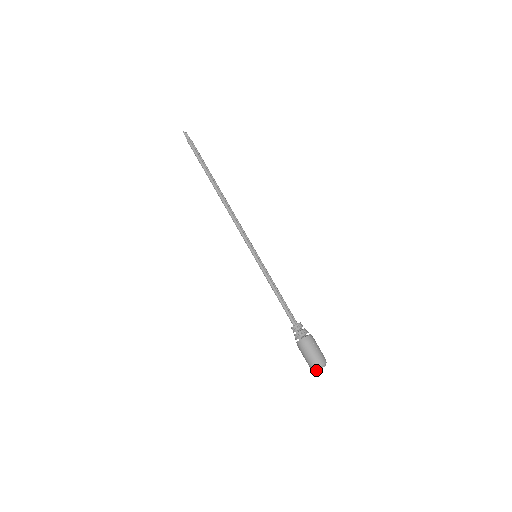
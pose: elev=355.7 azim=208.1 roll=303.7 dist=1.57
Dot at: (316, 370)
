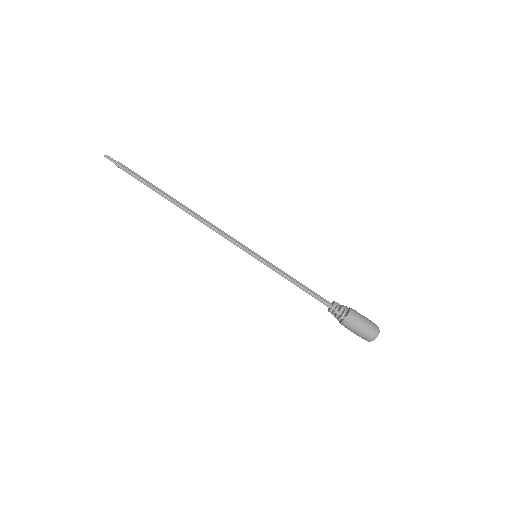
Dot at: (373, 340)
